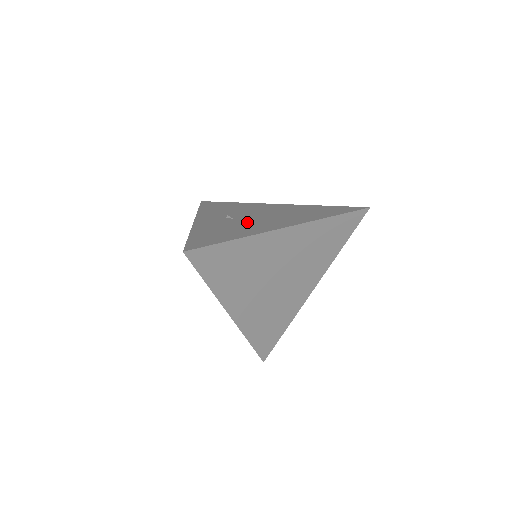
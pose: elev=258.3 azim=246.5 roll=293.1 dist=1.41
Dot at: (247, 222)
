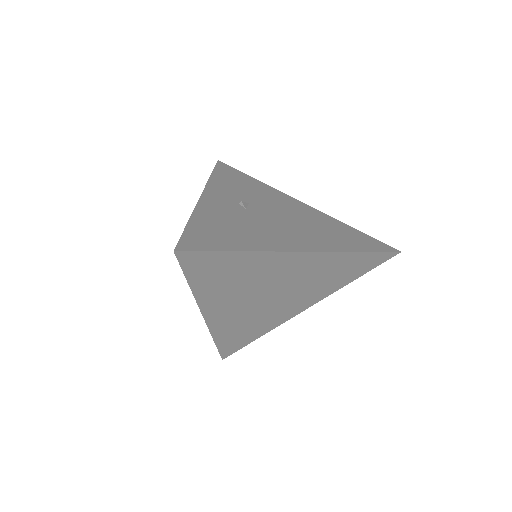
Dot at: (260, 223)
